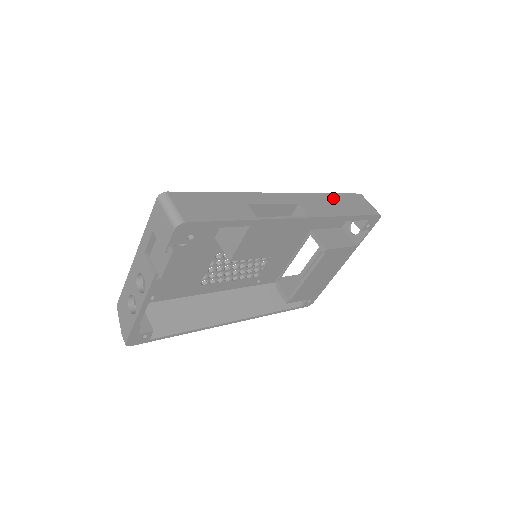
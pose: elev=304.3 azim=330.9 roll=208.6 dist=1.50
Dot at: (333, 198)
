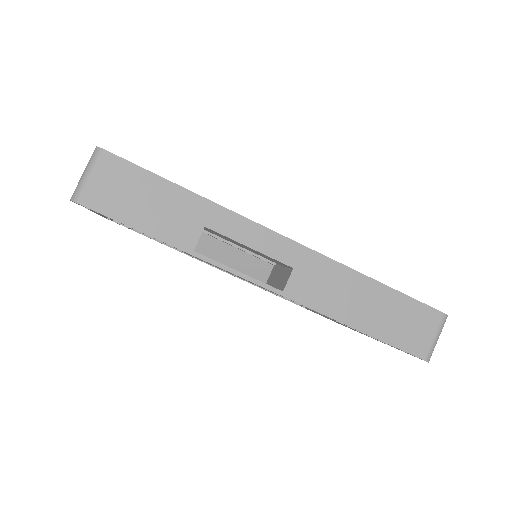
Dot at: (374, 292)
